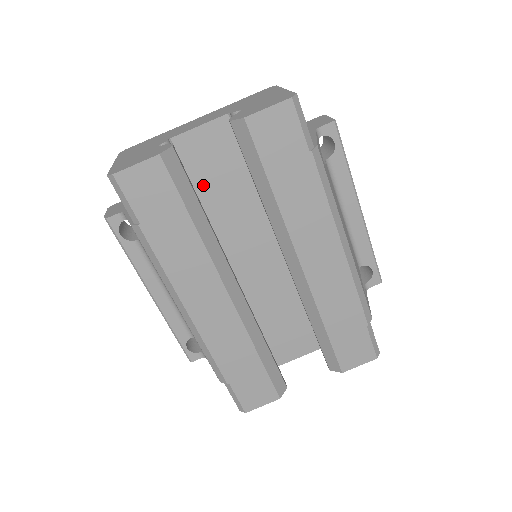
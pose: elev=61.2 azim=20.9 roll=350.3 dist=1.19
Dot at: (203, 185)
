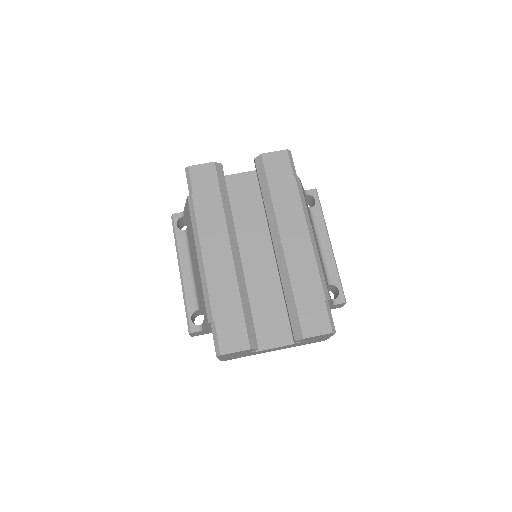
Dot at: (233, 203)
